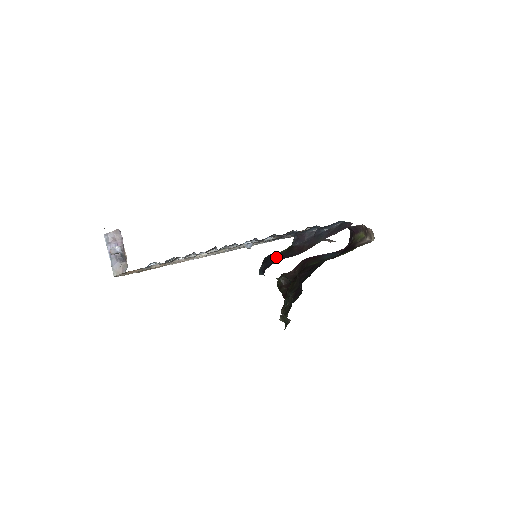
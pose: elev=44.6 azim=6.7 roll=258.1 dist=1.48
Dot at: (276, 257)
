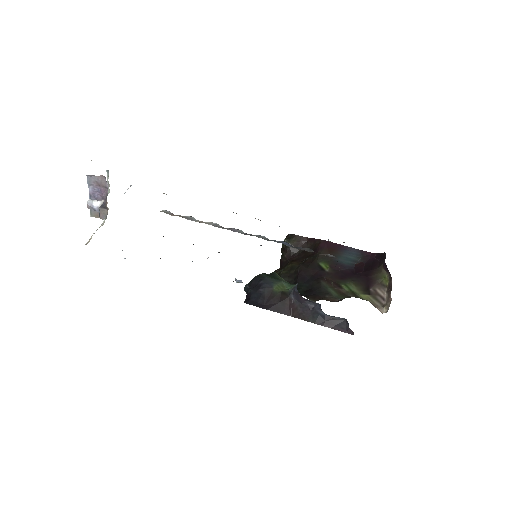
Dot at: (264, 298)
